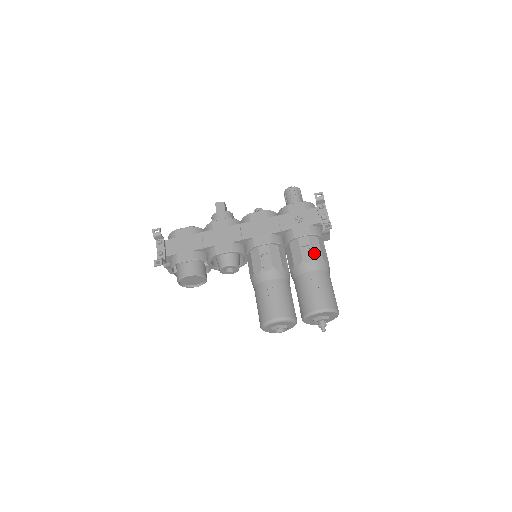
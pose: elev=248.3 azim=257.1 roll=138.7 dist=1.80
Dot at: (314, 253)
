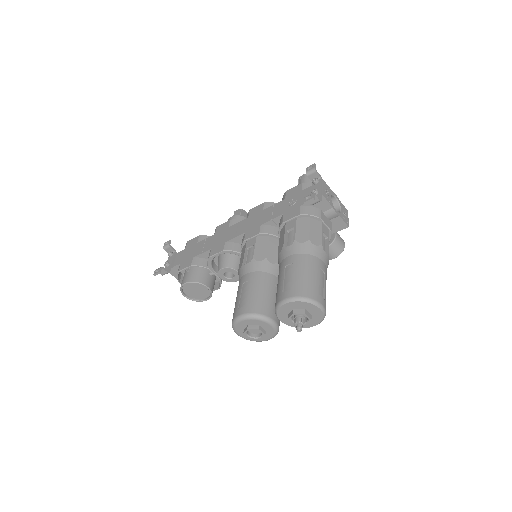
Dot at: (298, 235)
